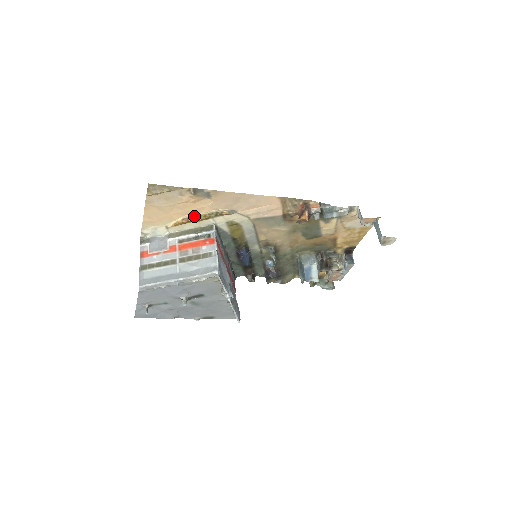
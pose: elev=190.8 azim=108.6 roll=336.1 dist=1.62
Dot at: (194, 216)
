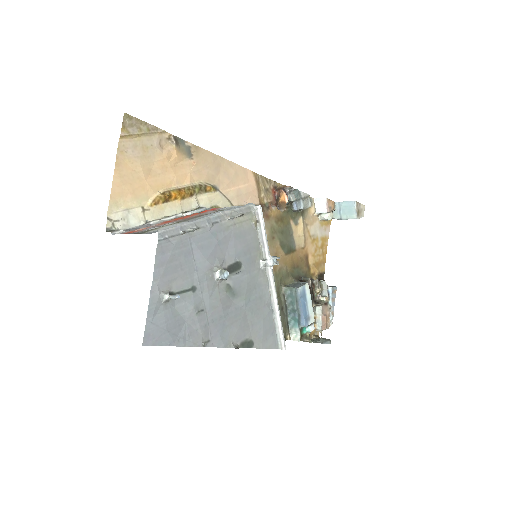
Dot at: (176, 189)
